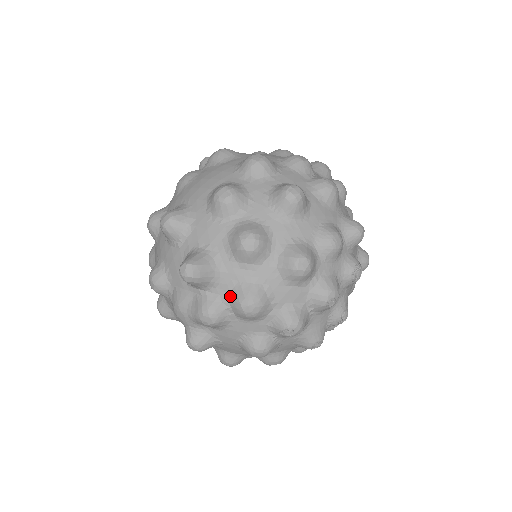
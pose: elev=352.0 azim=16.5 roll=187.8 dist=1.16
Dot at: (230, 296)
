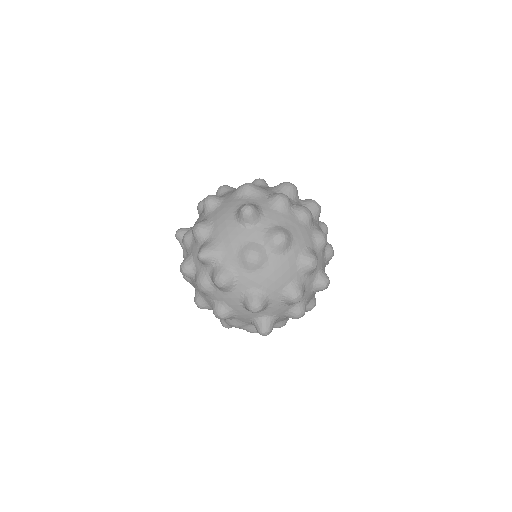
Dot at: occluded
